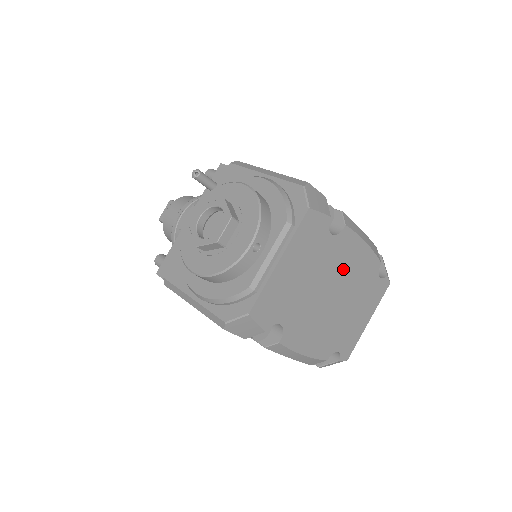
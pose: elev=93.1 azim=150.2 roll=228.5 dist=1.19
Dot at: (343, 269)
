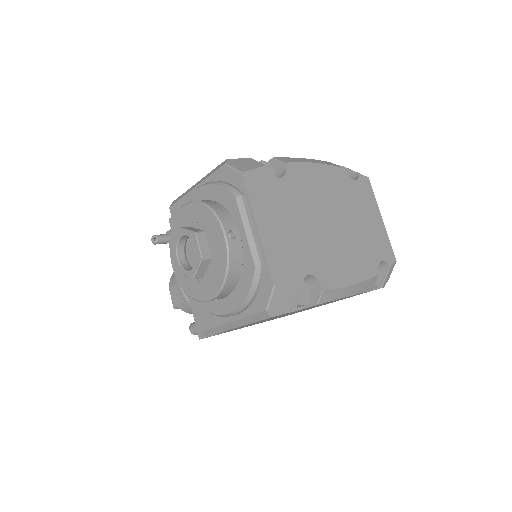
Dot at: (317, 196)
